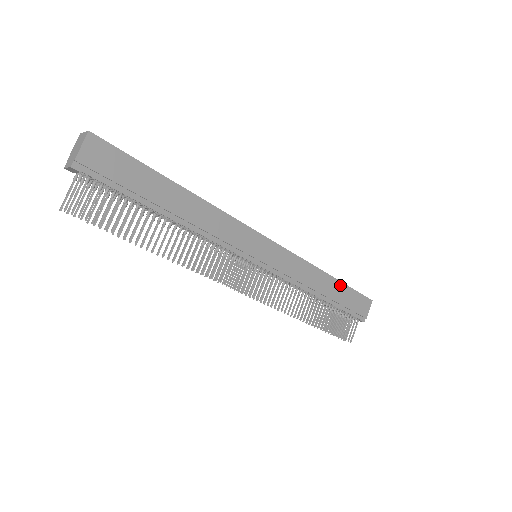
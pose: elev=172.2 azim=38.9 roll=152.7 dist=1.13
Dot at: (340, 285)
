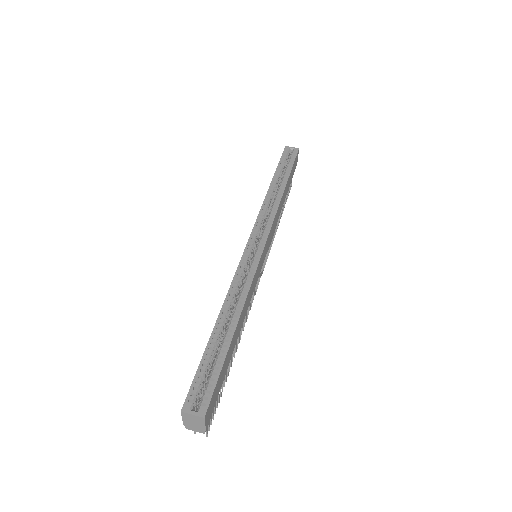
Dot at: (288, 180)
